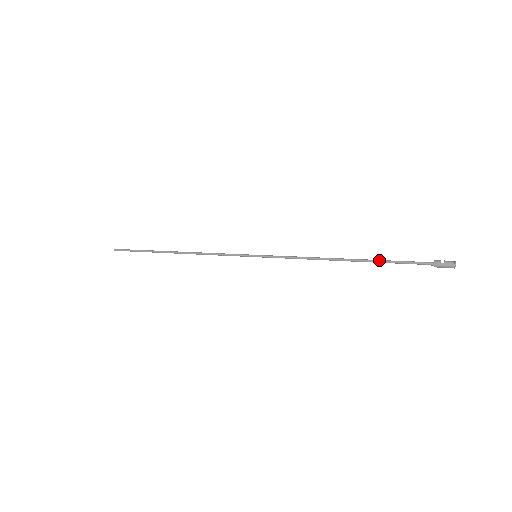
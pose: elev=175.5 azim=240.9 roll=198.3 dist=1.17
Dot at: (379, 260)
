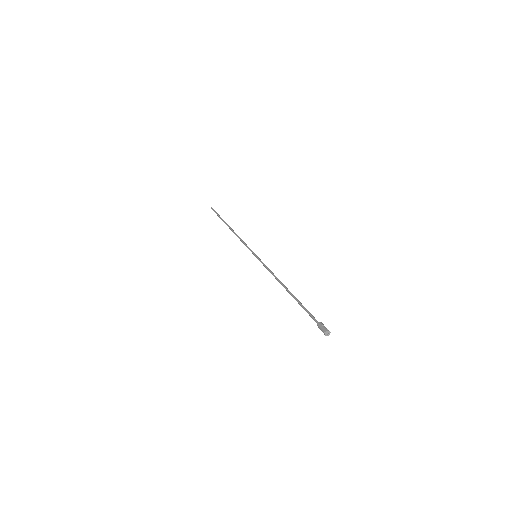
Dot at: (299, 301)
